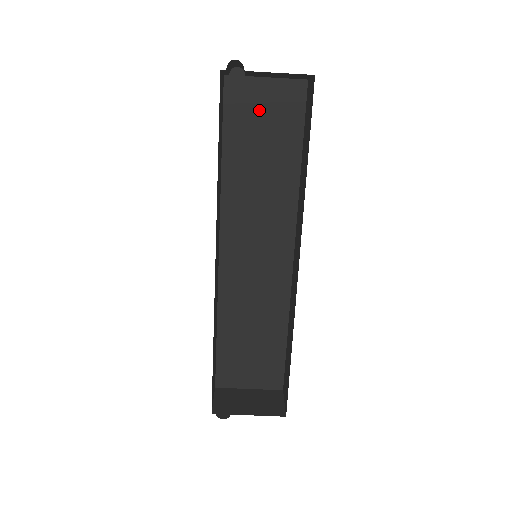
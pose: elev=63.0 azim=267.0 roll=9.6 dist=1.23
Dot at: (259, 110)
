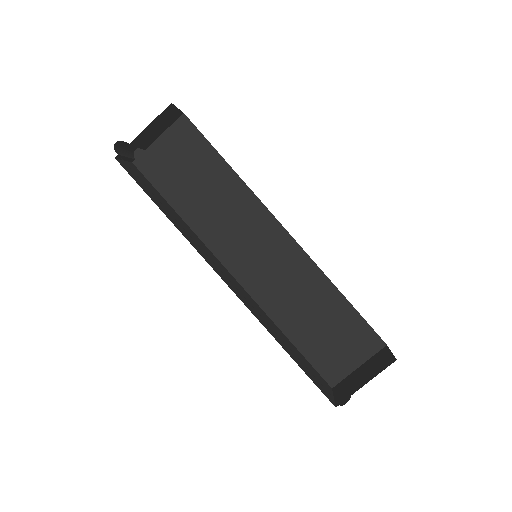
Dot at: (172, 161)
